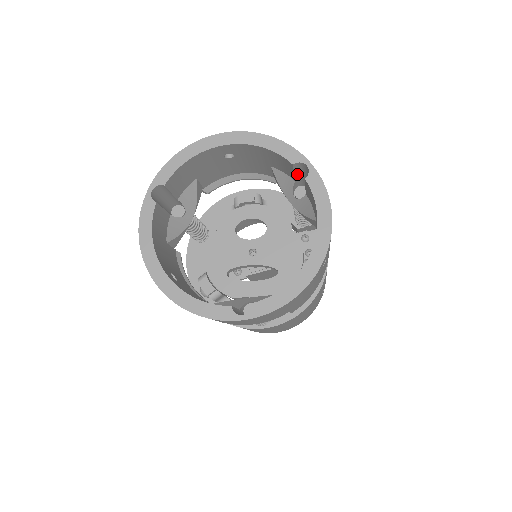
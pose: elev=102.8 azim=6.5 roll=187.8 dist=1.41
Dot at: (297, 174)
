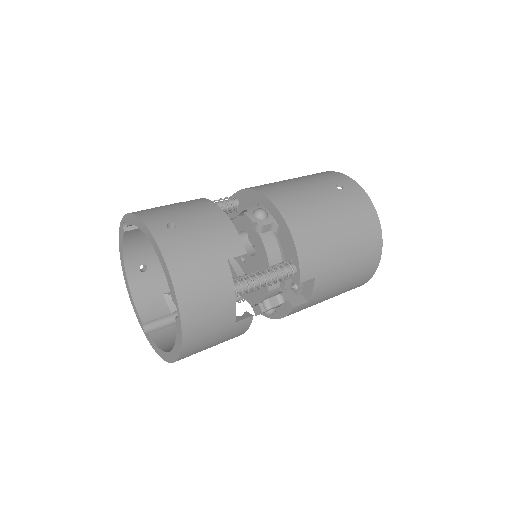
Dot at: occluded
